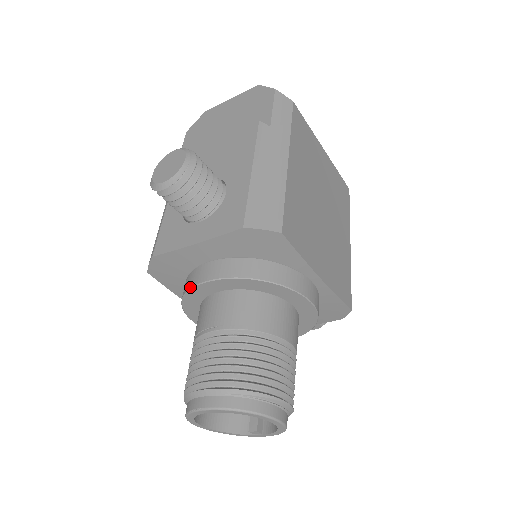
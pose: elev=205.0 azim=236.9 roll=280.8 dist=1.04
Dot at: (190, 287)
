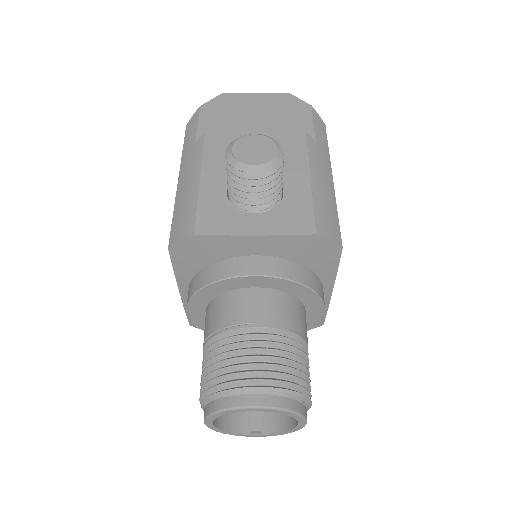
Dot at: (227, 276)
